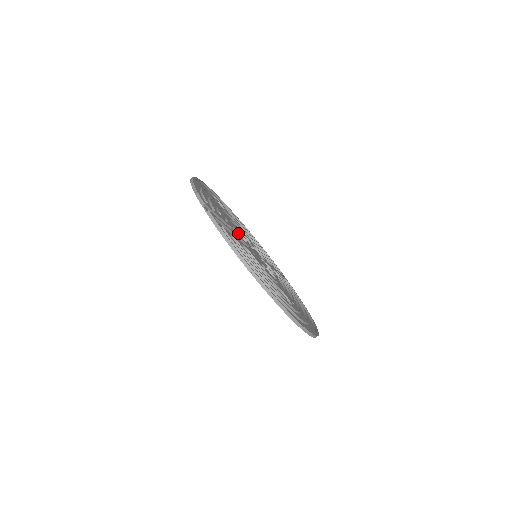
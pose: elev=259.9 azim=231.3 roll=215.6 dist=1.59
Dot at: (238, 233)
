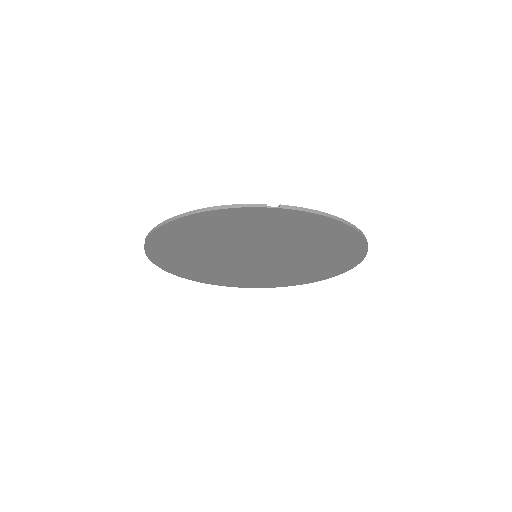
Dot at: occluded
